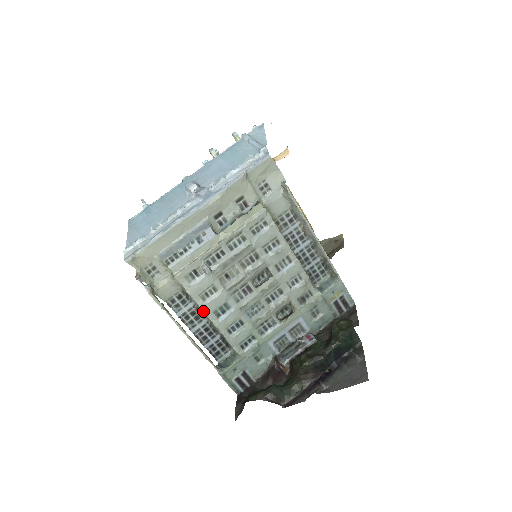
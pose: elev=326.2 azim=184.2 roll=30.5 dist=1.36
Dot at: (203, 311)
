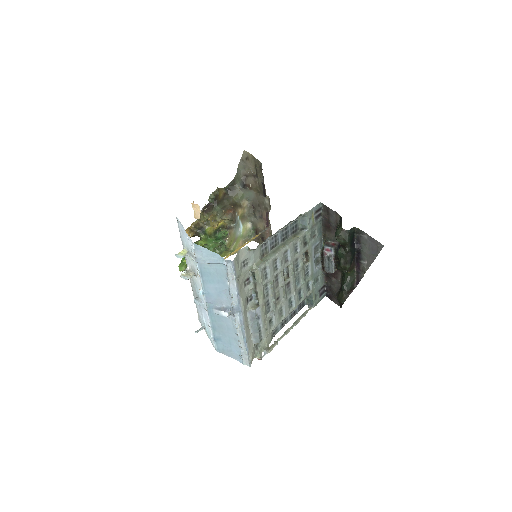
Dot at: occluded
